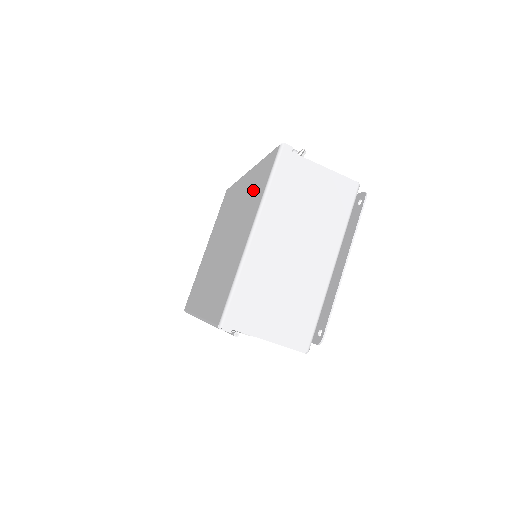
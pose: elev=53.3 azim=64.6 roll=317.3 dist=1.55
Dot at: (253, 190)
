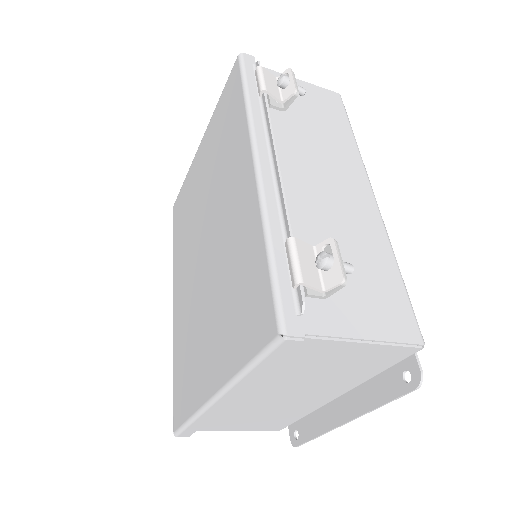
Dot at: (238, 287)
